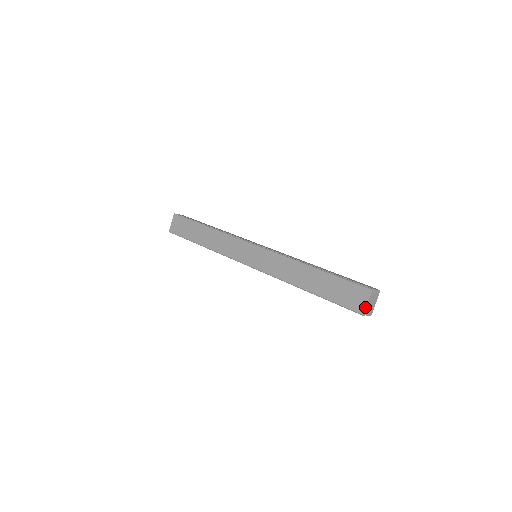
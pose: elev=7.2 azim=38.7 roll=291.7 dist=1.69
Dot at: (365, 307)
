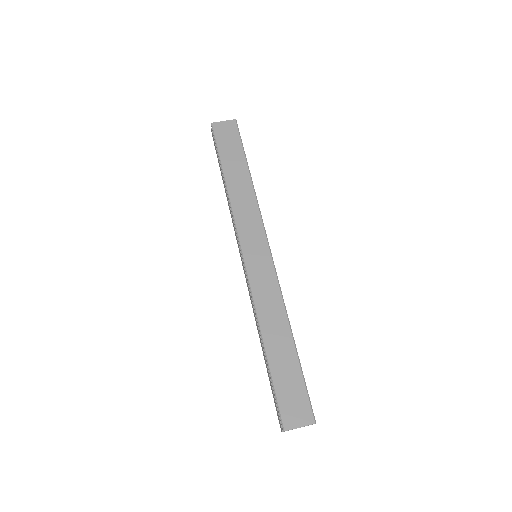
Dot at: (294, 427)
